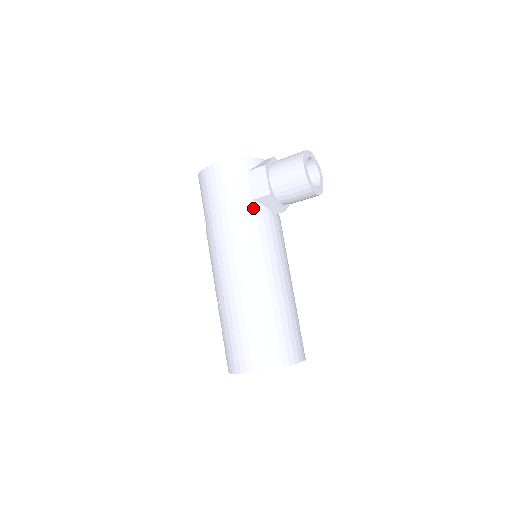
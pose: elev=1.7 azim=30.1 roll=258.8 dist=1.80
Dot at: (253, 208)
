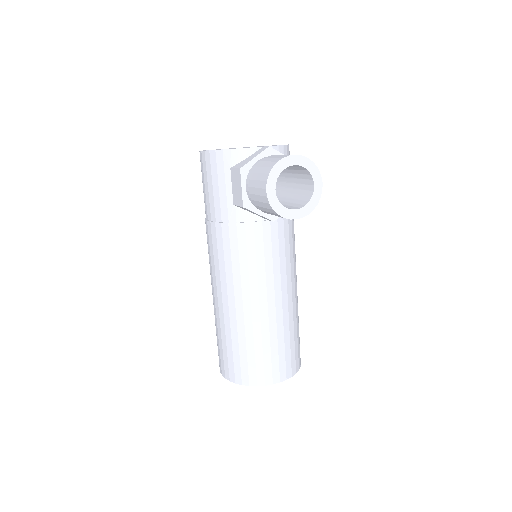
Dot at: (234, 215)
